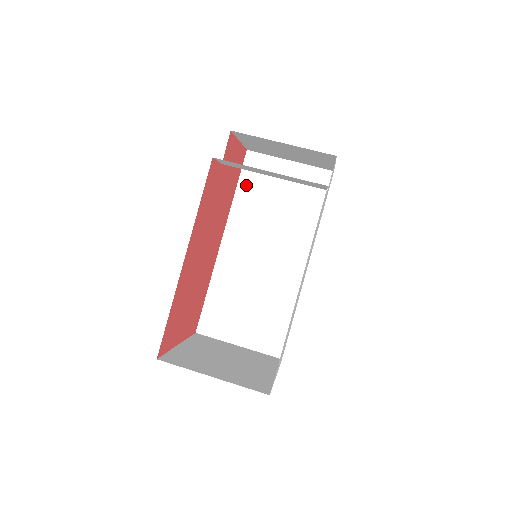
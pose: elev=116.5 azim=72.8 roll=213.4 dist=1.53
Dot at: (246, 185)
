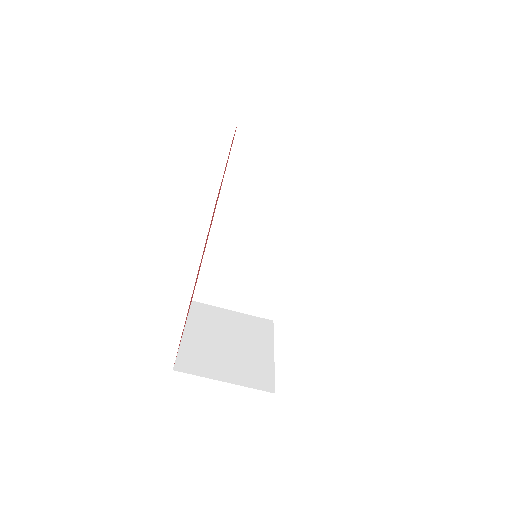
Dot at: (238, 160)
